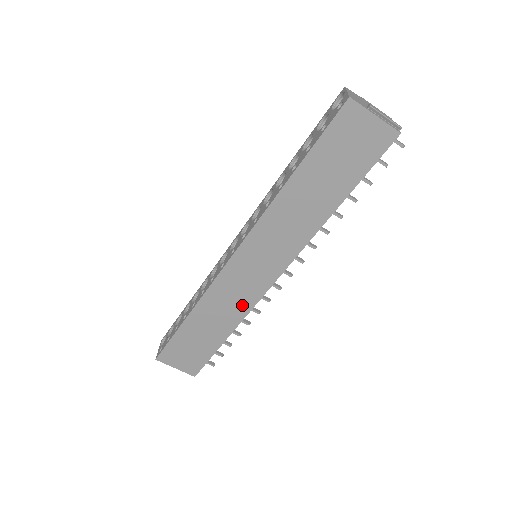
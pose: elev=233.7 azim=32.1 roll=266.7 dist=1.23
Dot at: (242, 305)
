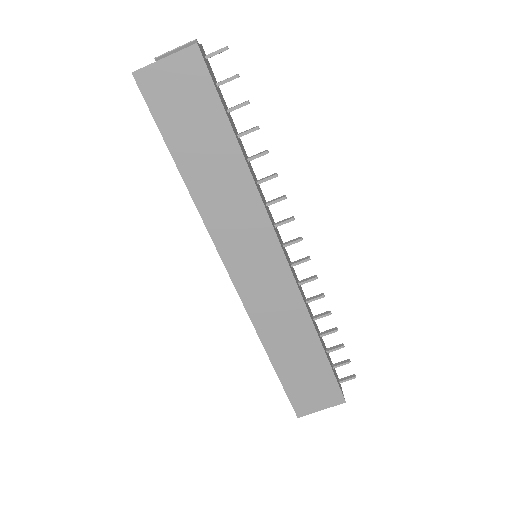
Dot at: (291, 305)
